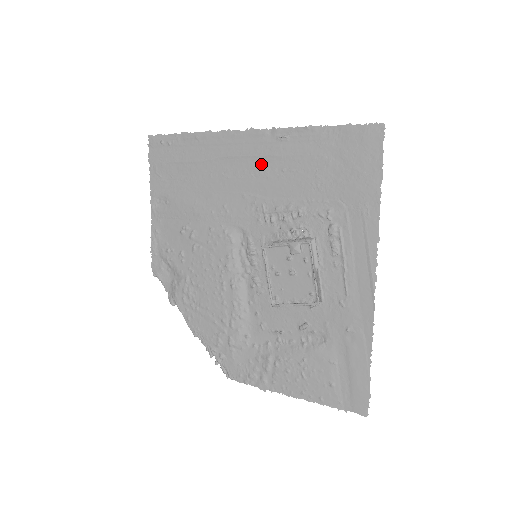
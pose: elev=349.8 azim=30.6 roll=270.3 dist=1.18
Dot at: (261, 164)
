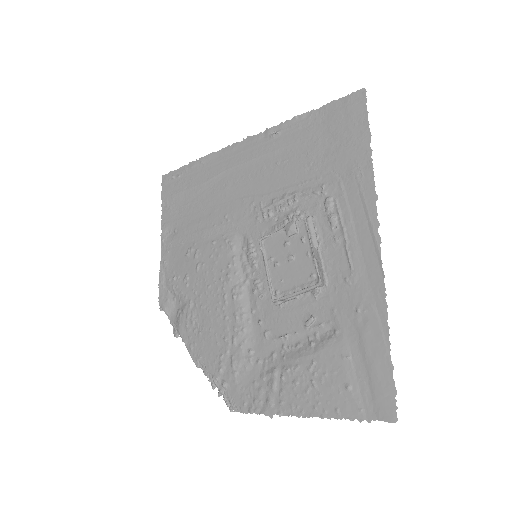
Dot at: (257, 165)
